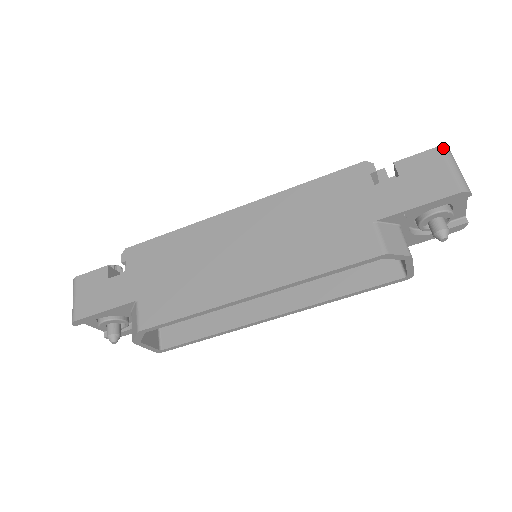
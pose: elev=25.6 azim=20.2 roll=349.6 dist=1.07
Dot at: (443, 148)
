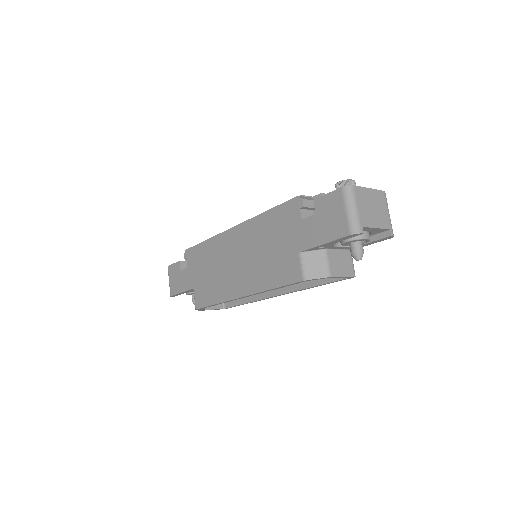
Dot at: (344, 189)
